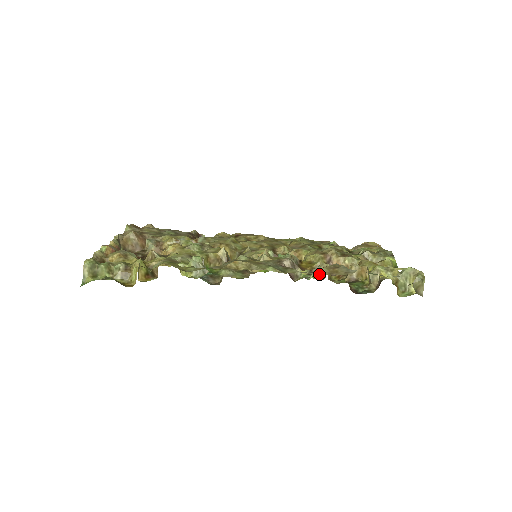
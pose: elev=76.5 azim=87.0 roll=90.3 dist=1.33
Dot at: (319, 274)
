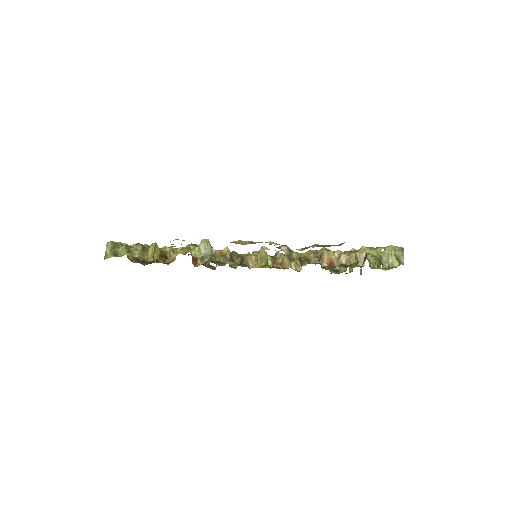
Dot at: (313, 263)
